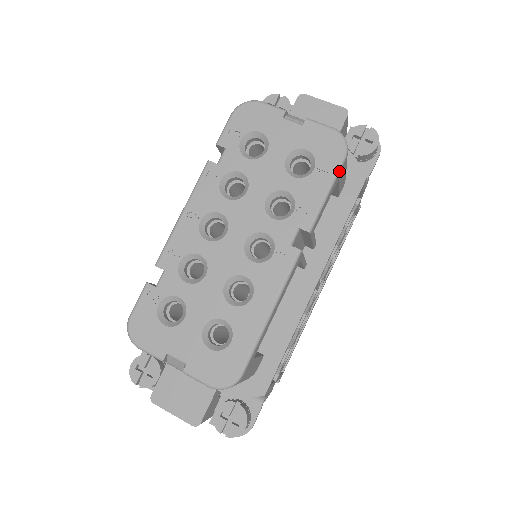
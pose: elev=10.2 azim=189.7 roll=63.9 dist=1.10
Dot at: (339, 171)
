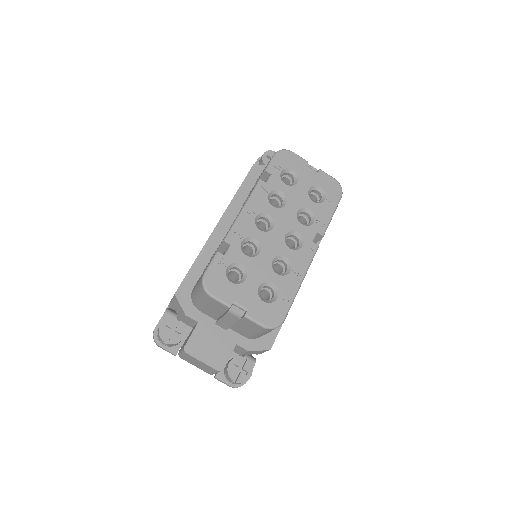
Dot at: occluded
